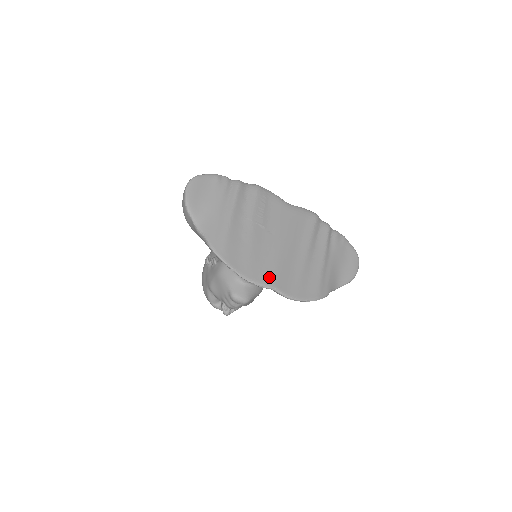
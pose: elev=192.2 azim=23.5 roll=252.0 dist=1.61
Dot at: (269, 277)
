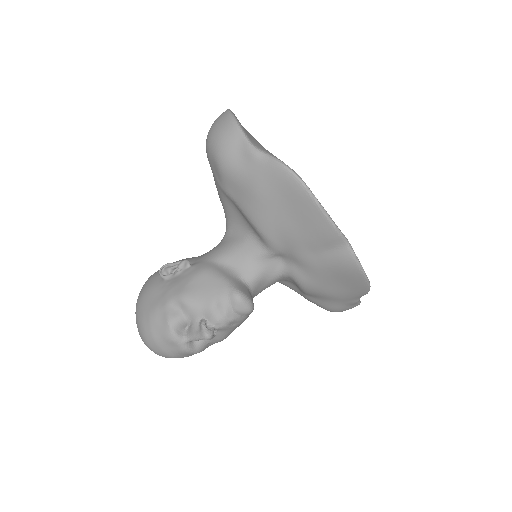
Dot at: occluded
